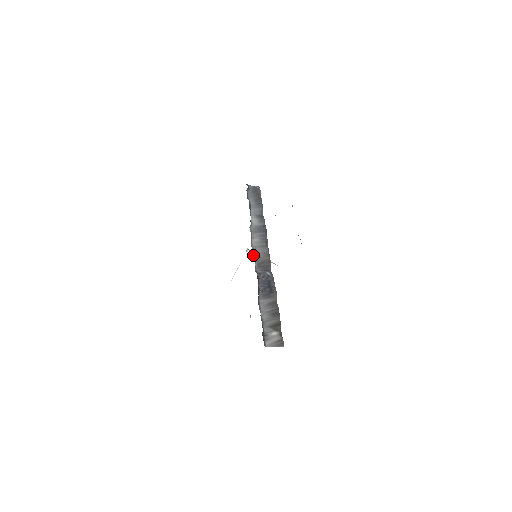
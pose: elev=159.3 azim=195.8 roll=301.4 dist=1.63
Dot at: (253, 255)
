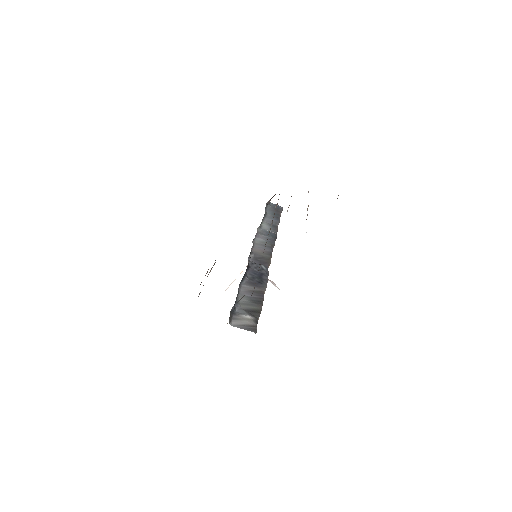
Dot at: (251, 248)
